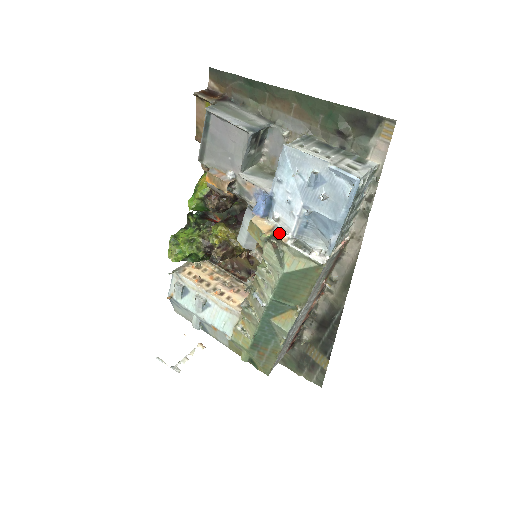
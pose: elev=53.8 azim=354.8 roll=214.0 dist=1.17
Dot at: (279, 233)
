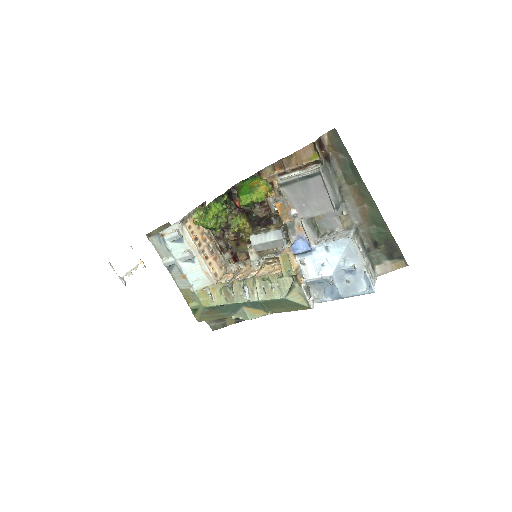
Dot at: (300, 274)
